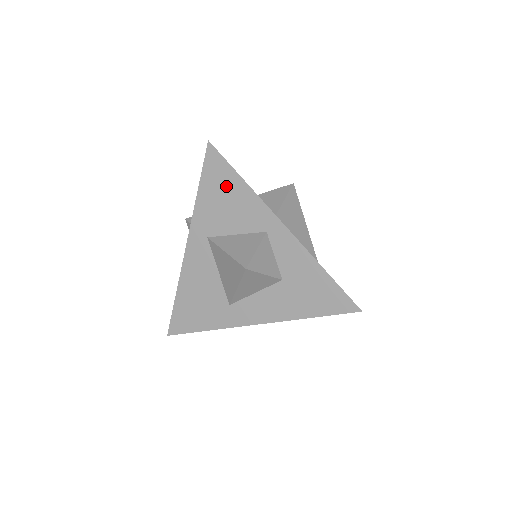
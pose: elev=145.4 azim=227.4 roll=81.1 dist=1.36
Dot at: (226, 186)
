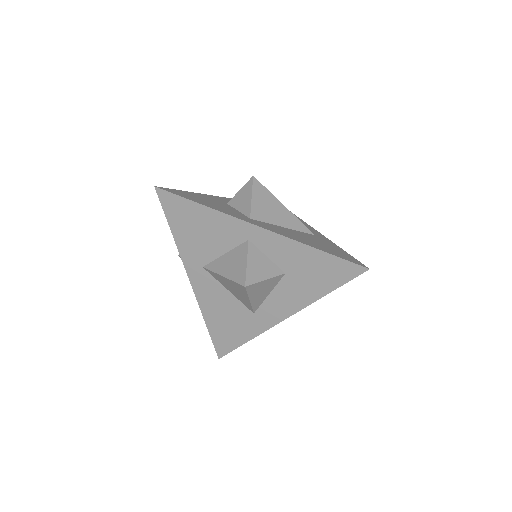
Dot at: (192, 218)
